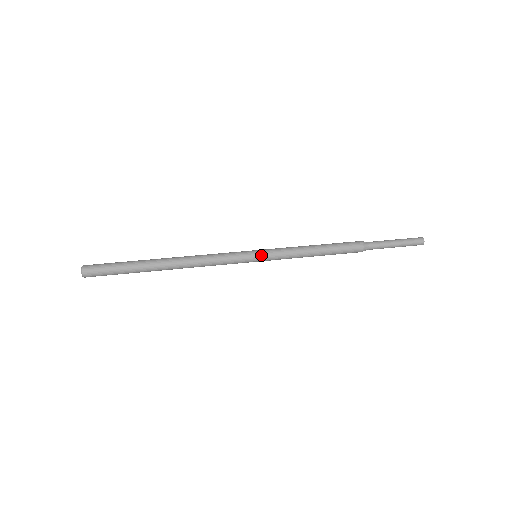
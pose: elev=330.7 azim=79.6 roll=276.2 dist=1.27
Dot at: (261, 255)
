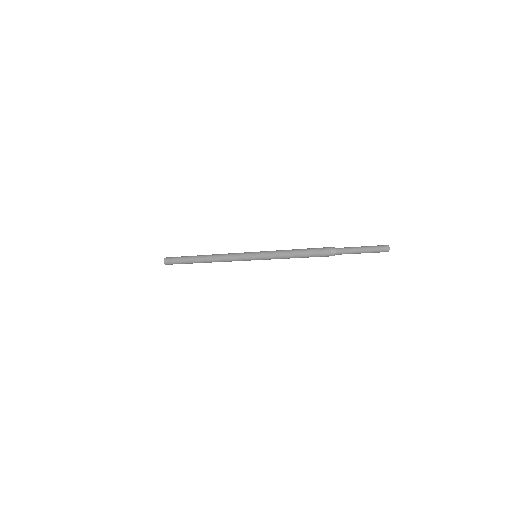
Dot at: (257, 252)
